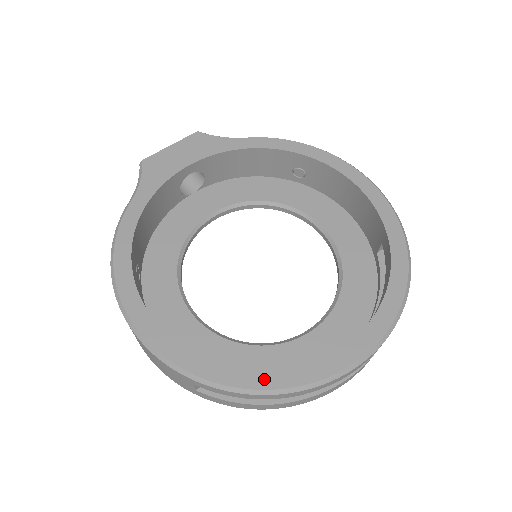
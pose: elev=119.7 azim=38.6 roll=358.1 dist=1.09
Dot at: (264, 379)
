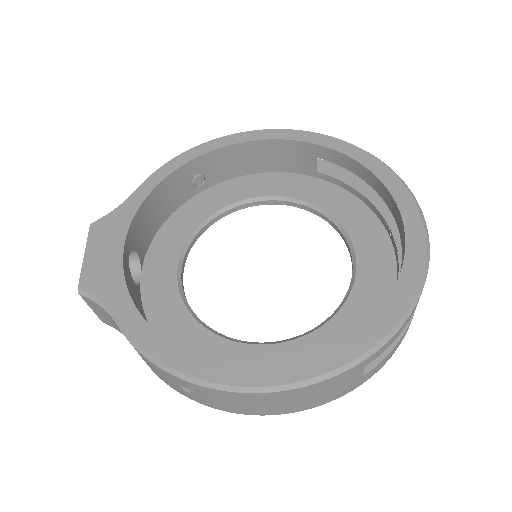
Dot at: (402, 296)
